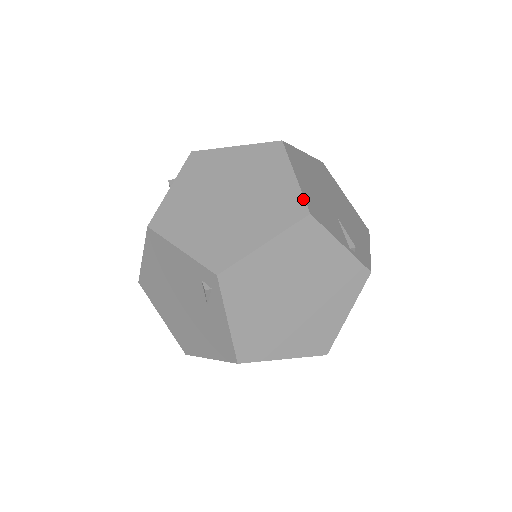
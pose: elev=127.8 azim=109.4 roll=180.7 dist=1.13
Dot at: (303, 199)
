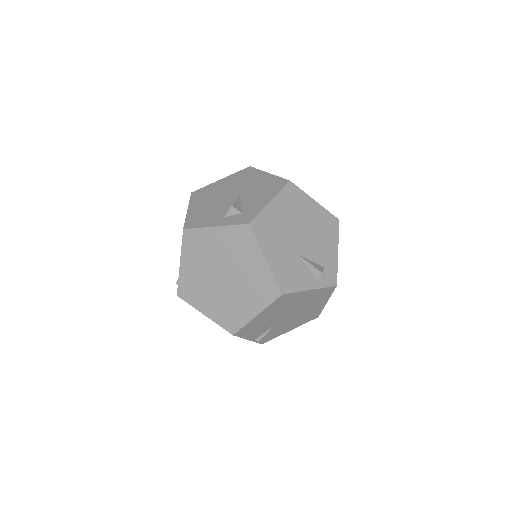
Dot at: (241, 328)
